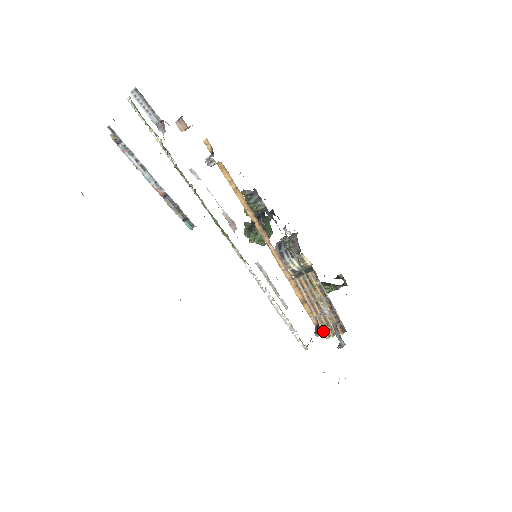
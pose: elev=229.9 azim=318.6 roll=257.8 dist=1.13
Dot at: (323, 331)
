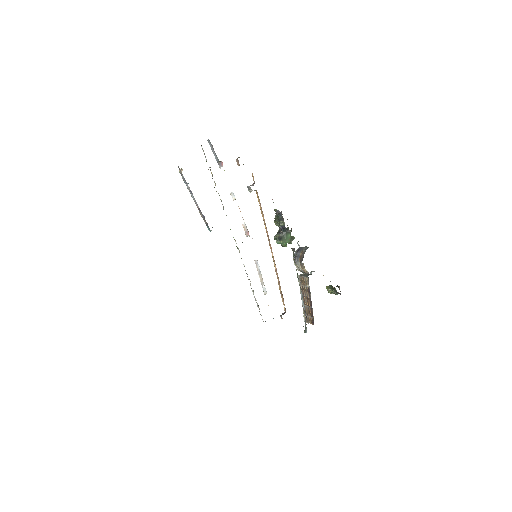
Dot at: (305, 316)
